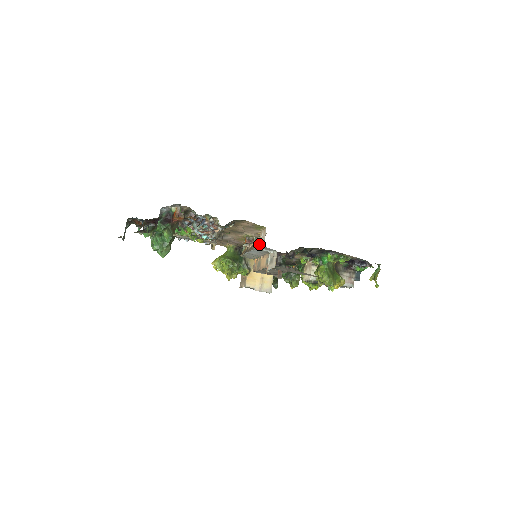
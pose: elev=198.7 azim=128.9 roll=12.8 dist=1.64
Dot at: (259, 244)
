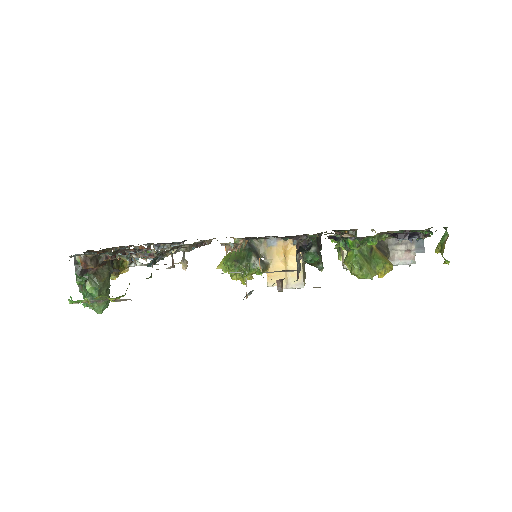
Dot at: occluded
